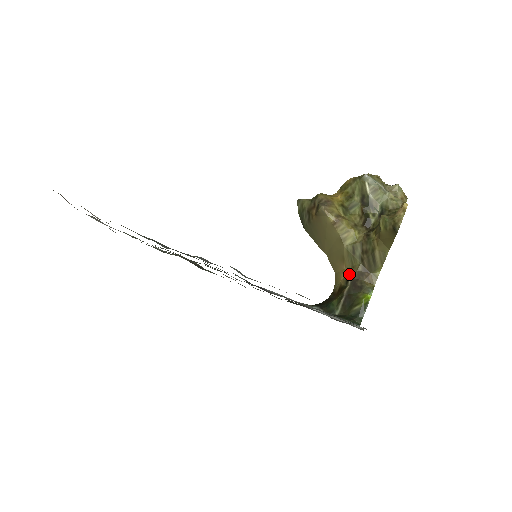
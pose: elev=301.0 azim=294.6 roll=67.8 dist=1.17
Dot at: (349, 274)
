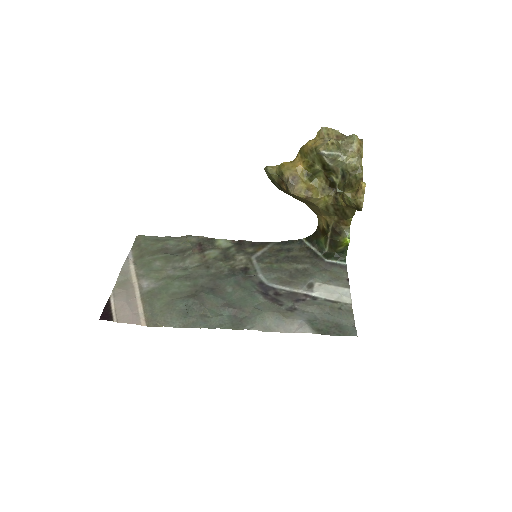
Dot at: (328, 222)
